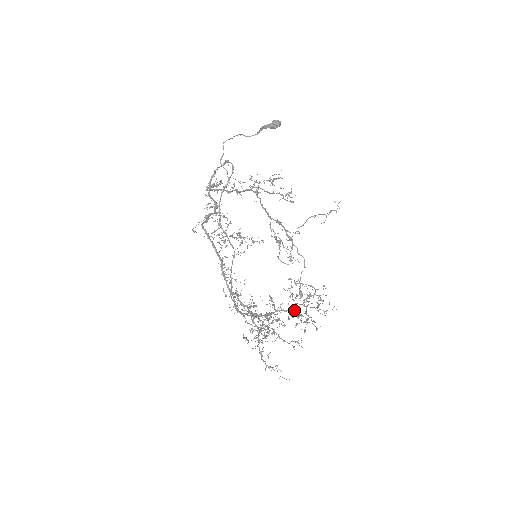
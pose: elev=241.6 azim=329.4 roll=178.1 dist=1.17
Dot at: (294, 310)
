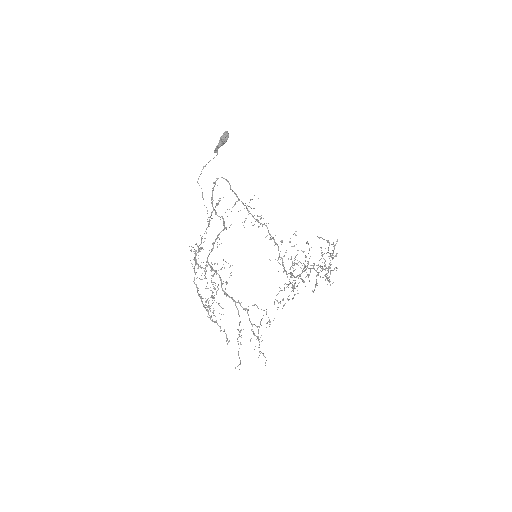
Dot at: occluded
